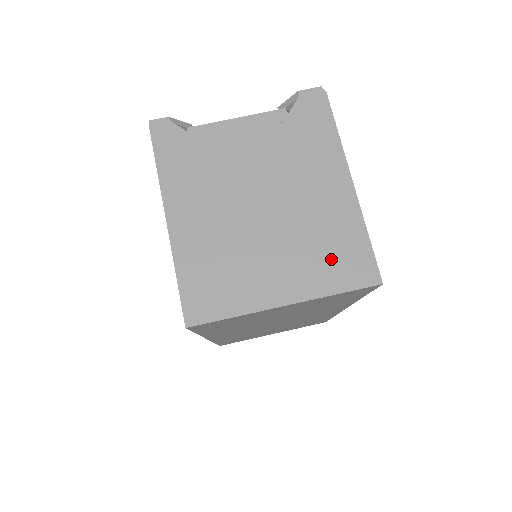
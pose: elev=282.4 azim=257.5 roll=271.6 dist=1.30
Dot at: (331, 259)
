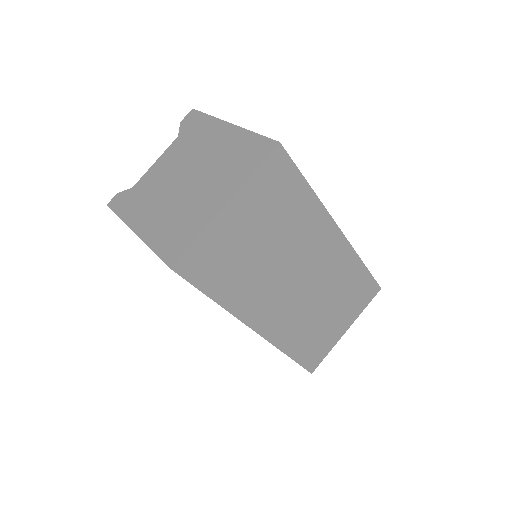
Dot at: (240, 161)
